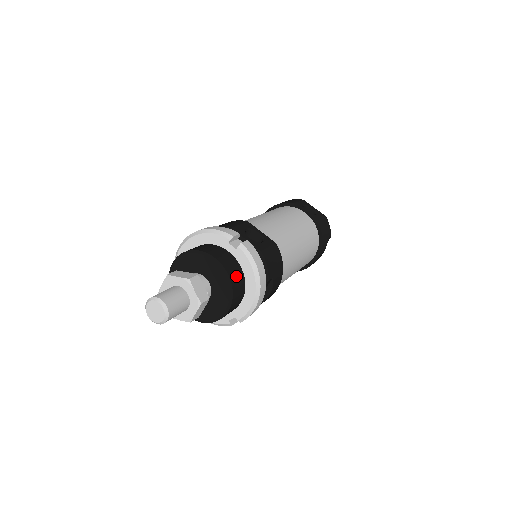
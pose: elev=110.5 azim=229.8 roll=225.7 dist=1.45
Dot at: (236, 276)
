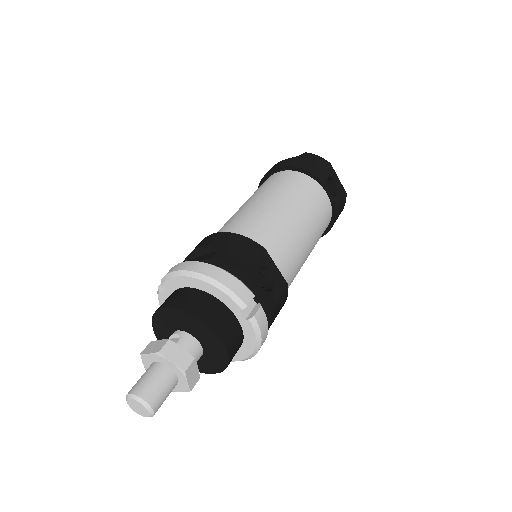
Dot at: (235, 349)
